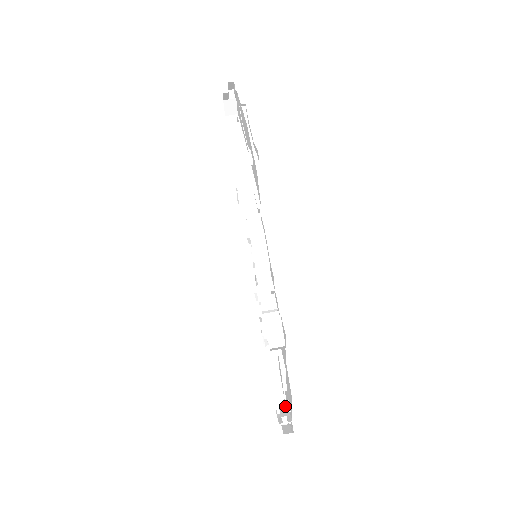
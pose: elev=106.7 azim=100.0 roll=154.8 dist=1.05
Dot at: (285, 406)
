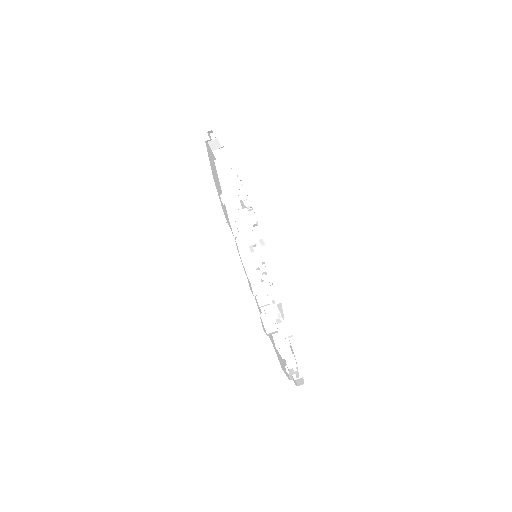
Dot at: (293, 367)
